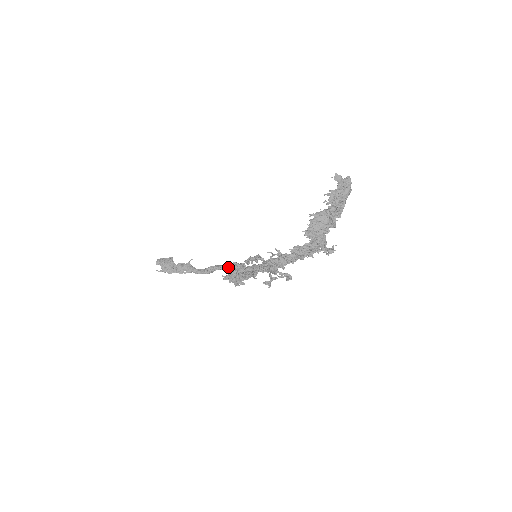
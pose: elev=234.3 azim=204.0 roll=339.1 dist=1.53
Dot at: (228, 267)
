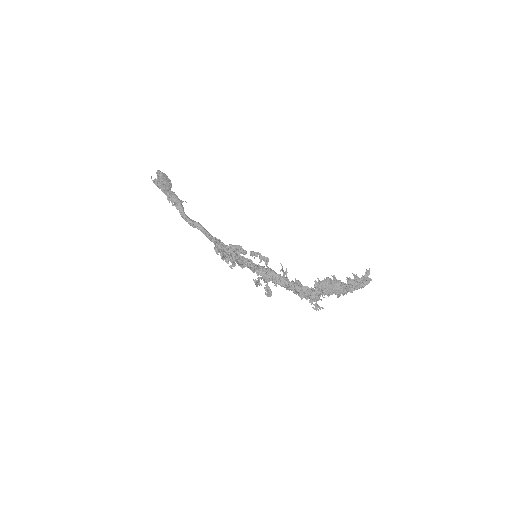
Dot at: (211, 238)
